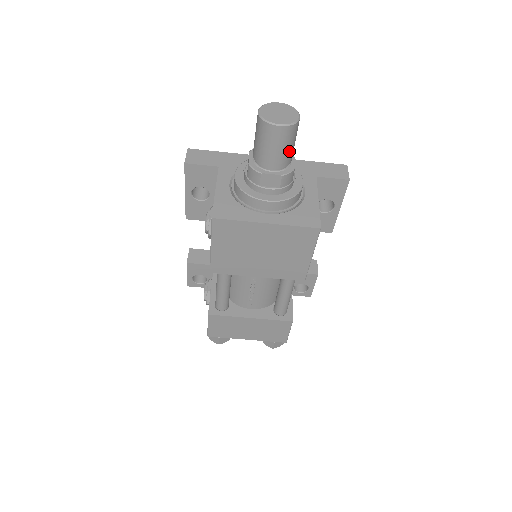
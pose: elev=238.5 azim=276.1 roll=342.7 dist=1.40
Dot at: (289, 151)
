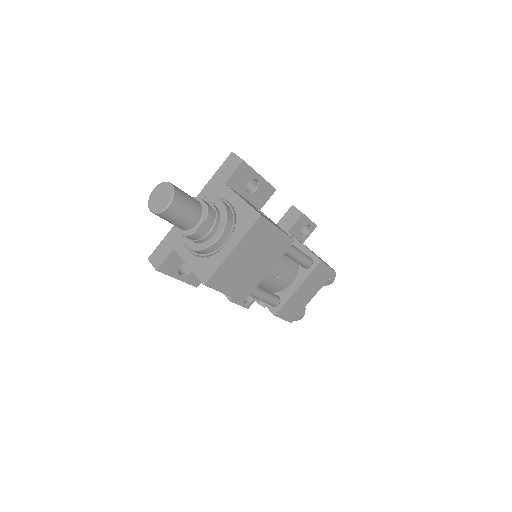
Dot at: (191, 205)
